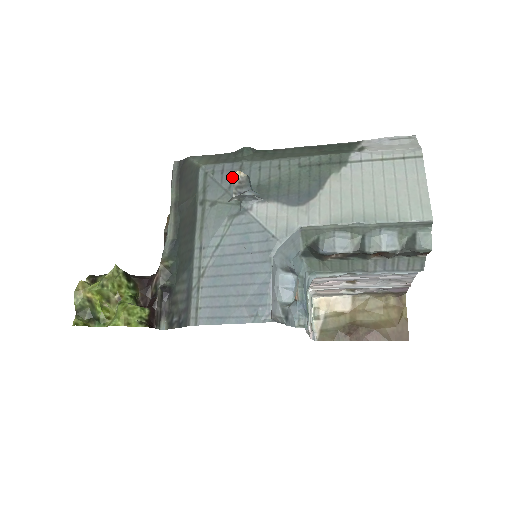
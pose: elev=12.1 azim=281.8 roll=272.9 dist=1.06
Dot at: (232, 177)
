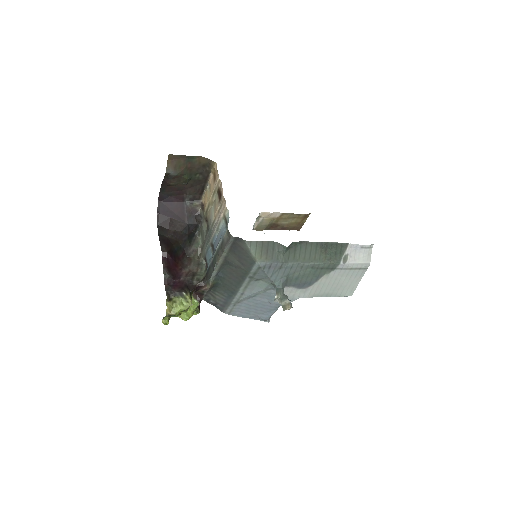
Dot at: occluded
